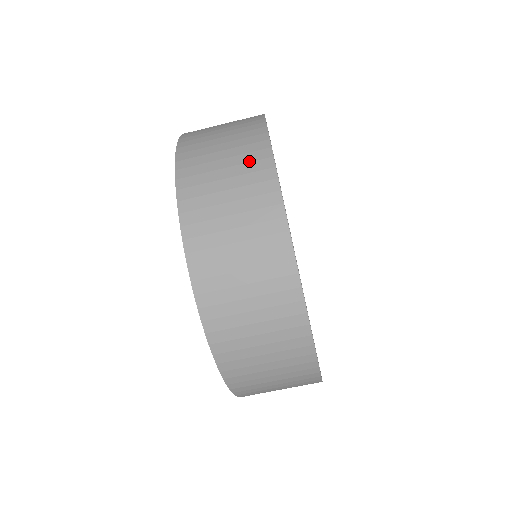
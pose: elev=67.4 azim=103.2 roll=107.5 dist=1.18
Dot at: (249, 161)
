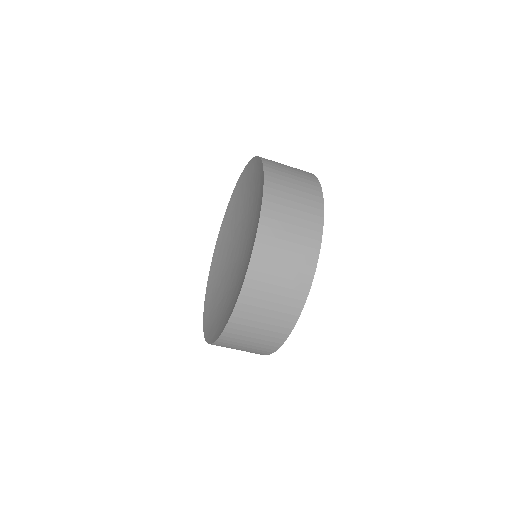
Dot at: (294, 289)
